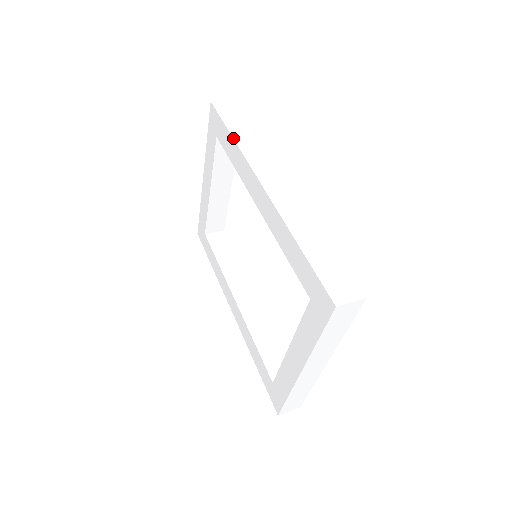
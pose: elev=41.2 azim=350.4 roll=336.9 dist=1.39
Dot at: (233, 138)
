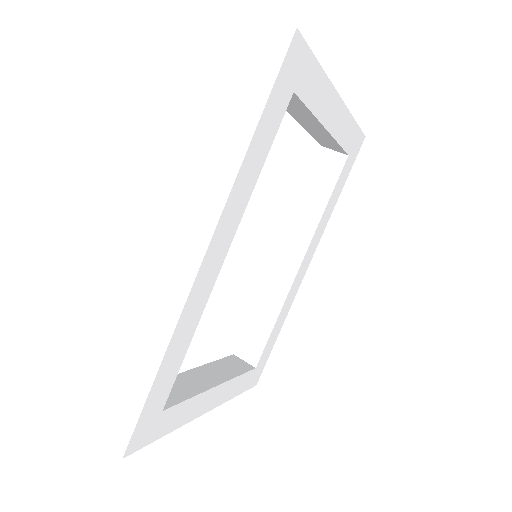
Dot at: (211, 129)
